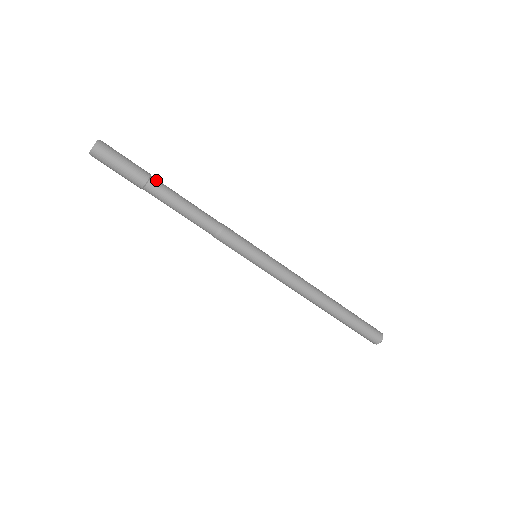
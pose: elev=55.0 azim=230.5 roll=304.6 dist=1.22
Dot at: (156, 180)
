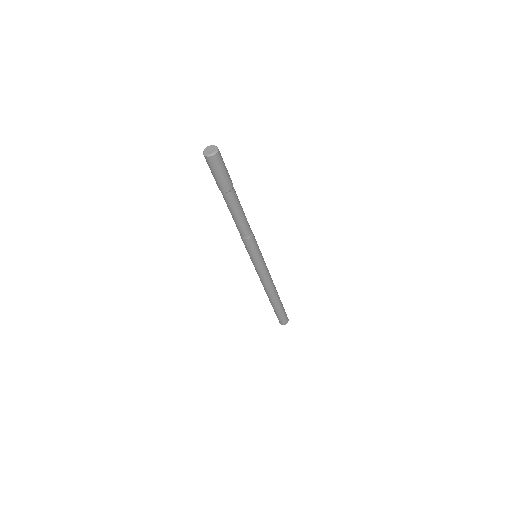
Dot at: occluded
